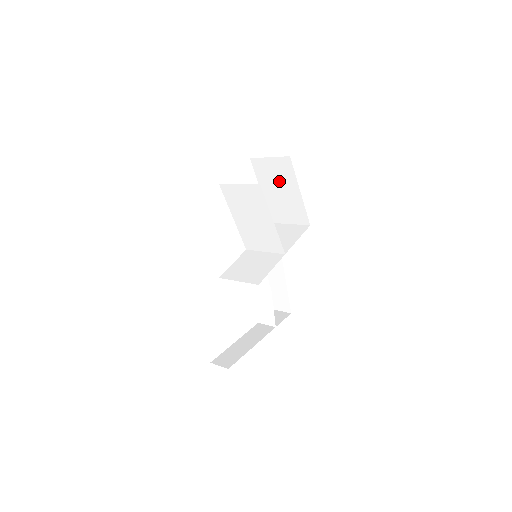
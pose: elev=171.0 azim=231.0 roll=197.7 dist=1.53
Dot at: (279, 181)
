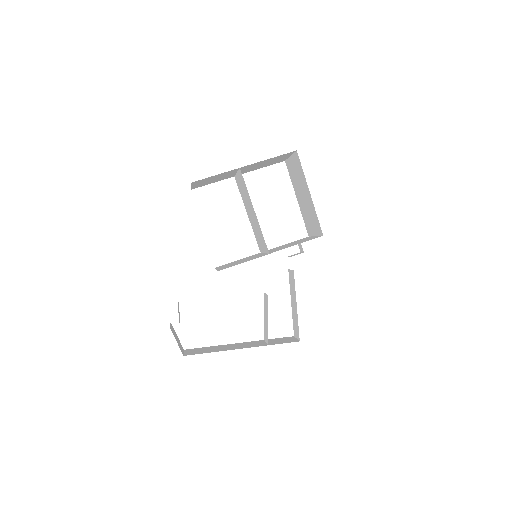
Dot at: (300, 183)
